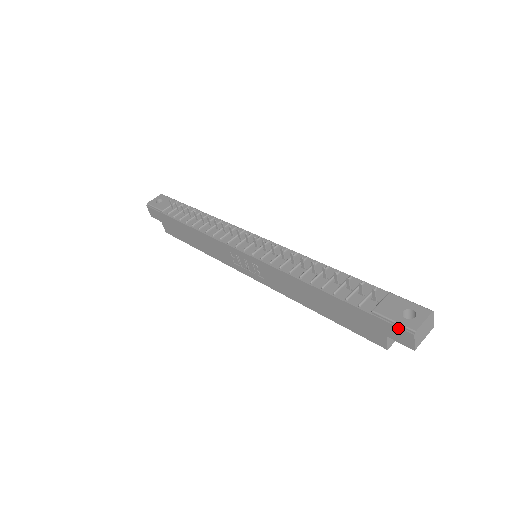
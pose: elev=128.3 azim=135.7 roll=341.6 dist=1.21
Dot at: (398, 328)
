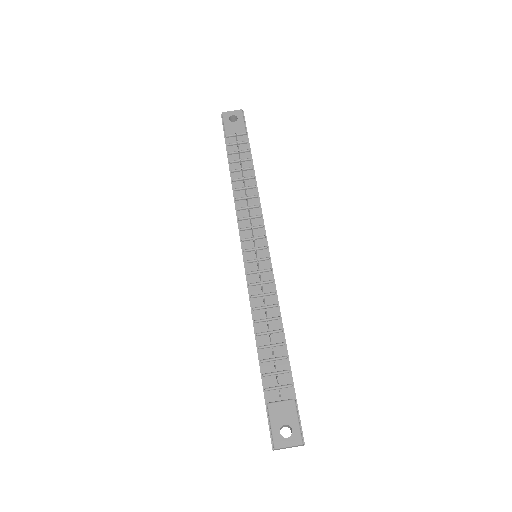
Dot at: (270, 433)
